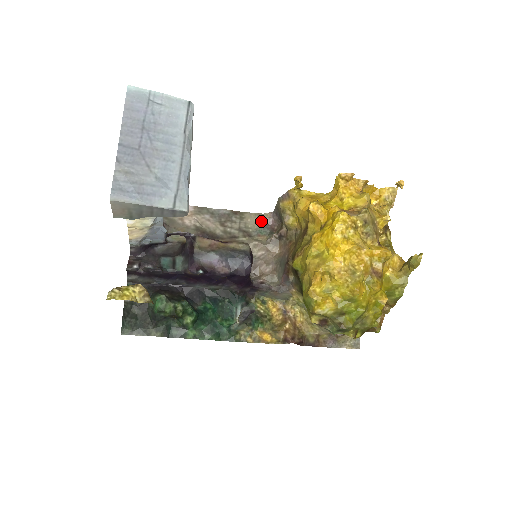
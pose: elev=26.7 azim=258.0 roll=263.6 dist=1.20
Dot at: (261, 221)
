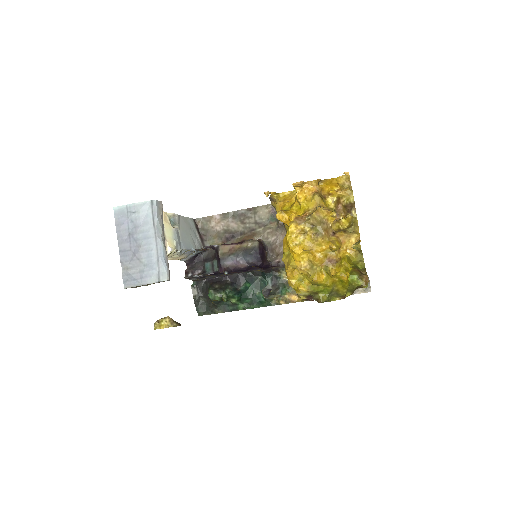
Dot at: (270, 210)
